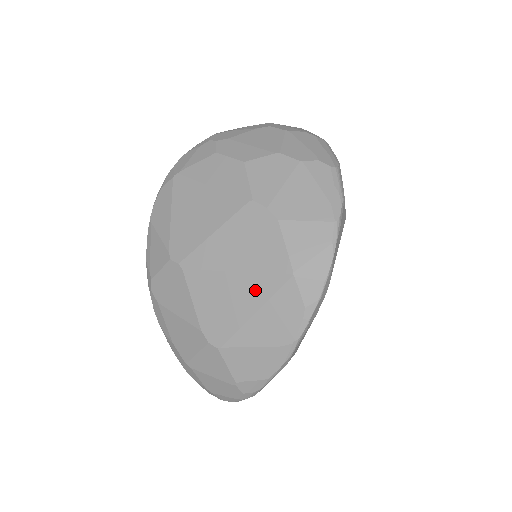
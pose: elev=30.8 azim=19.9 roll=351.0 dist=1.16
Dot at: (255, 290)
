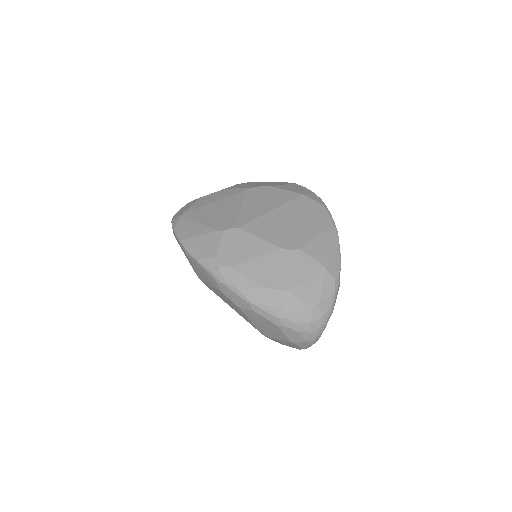
Dot at: (291, 211)
